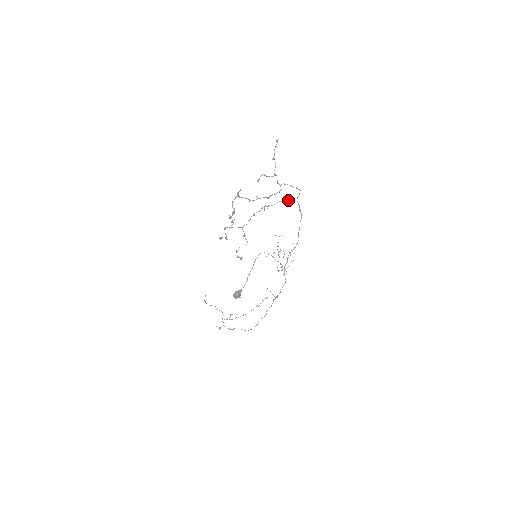
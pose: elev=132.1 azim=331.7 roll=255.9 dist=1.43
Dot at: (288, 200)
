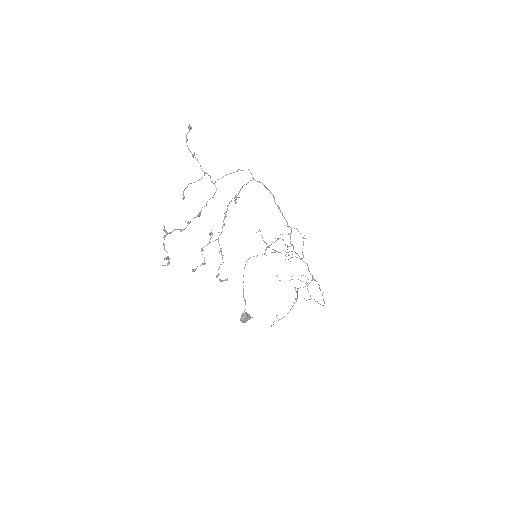
Dot at: (246, 184)
